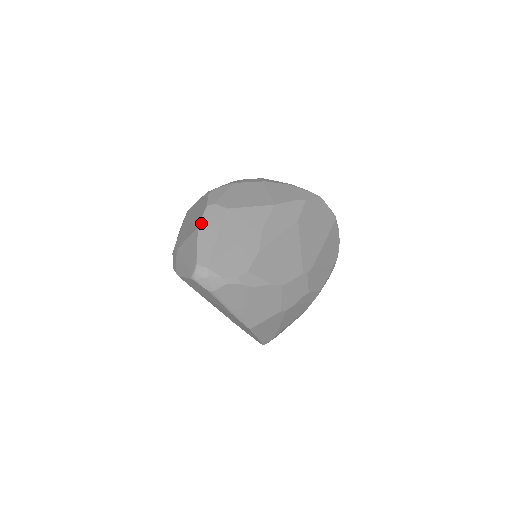
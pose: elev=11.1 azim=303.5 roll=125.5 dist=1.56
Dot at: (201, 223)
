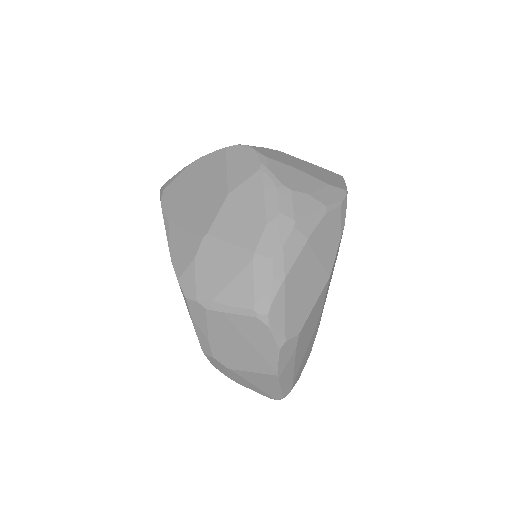
Dot at: (279, 370)
